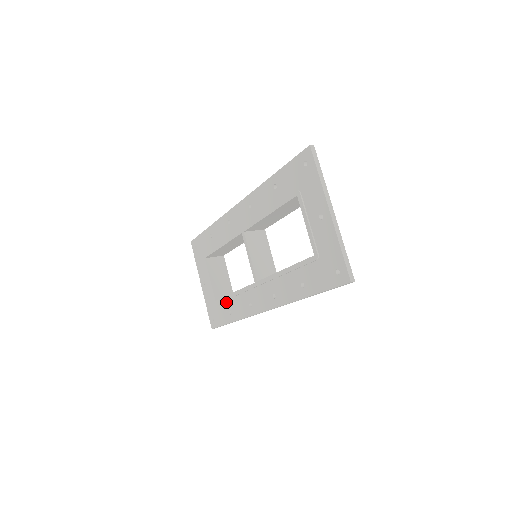
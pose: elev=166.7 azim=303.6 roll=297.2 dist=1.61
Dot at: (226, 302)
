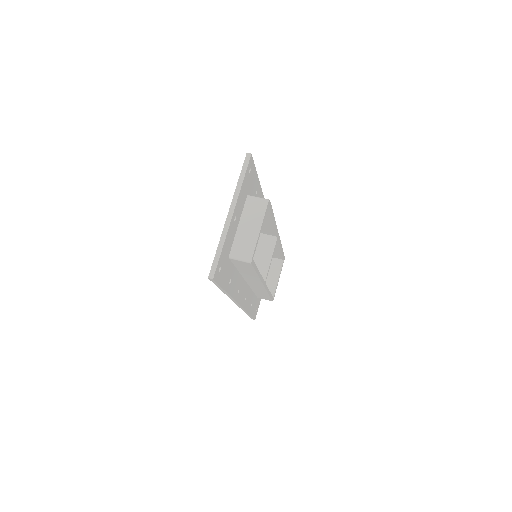
Dot at: occluded
